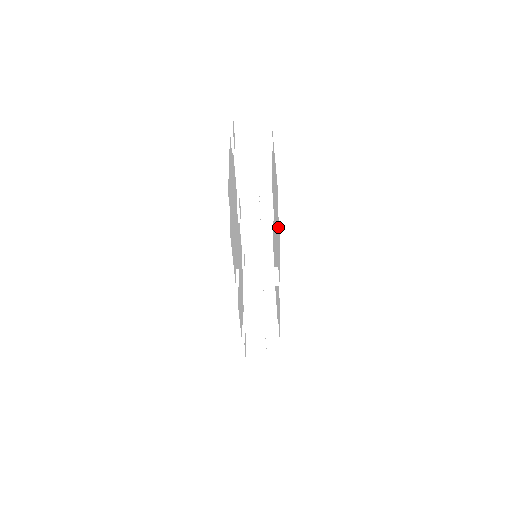
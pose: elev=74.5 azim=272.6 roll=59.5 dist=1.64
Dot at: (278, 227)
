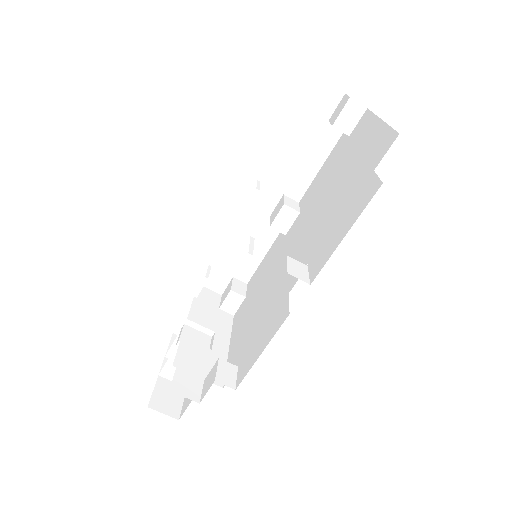
Dot at: (362, 192)
